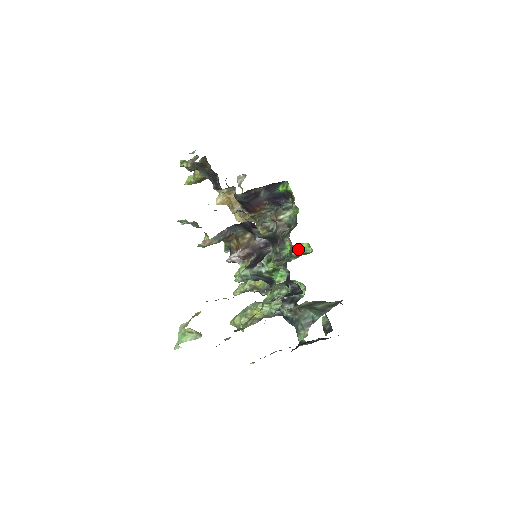
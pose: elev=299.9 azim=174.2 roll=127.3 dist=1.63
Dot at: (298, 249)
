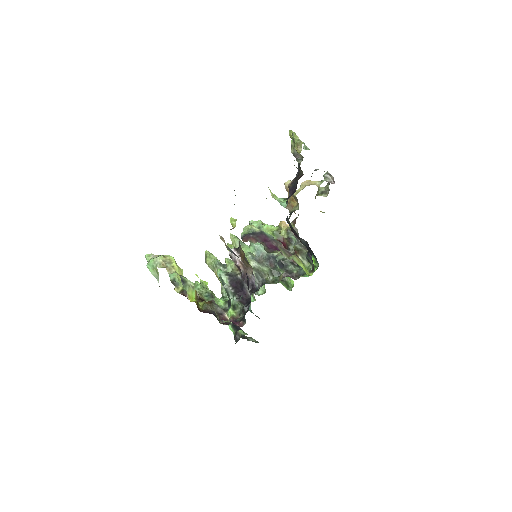
Dot at: occluded
